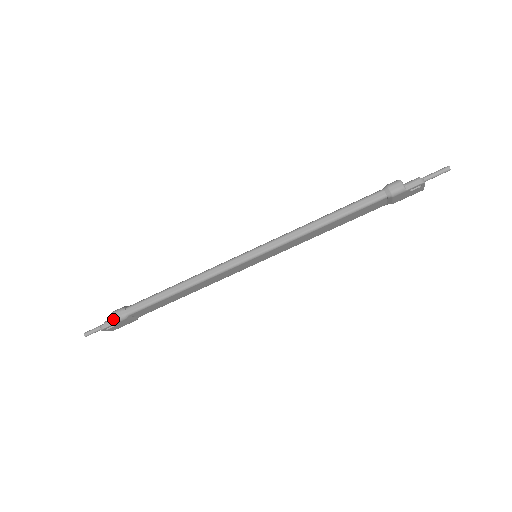
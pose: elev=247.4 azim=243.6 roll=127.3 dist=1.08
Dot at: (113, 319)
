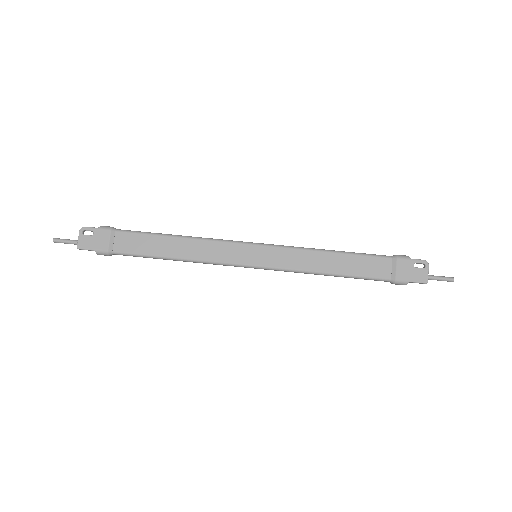
Dot at: (102, 226)
